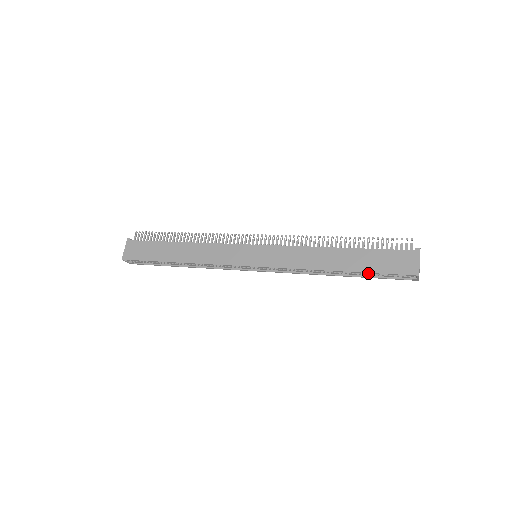
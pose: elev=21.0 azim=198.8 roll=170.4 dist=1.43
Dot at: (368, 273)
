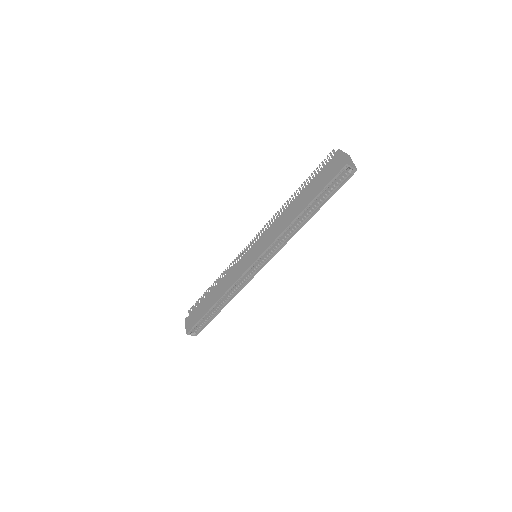
Dot at: (322, 197)
